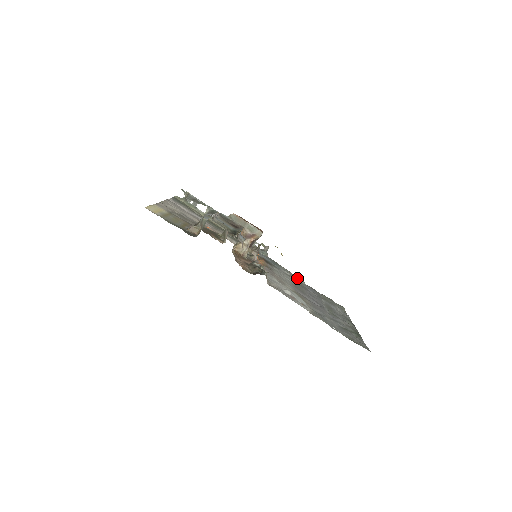
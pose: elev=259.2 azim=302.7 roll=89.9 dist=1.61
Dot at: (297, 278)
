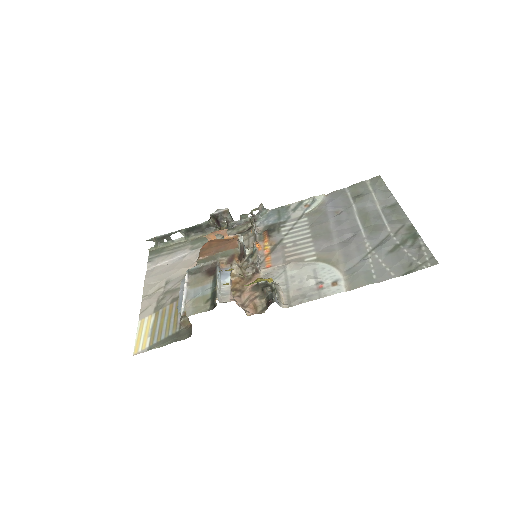
Dot at: (312, 204)
